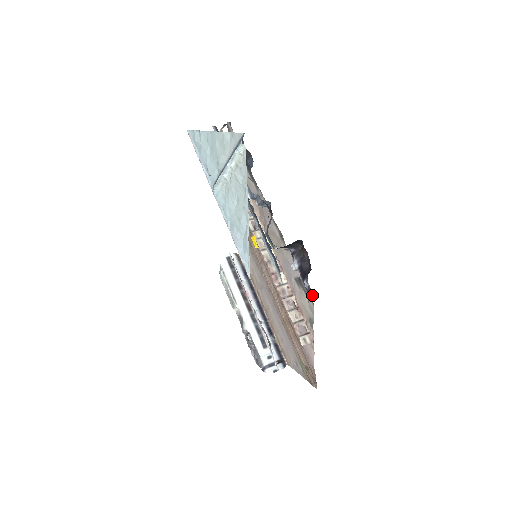
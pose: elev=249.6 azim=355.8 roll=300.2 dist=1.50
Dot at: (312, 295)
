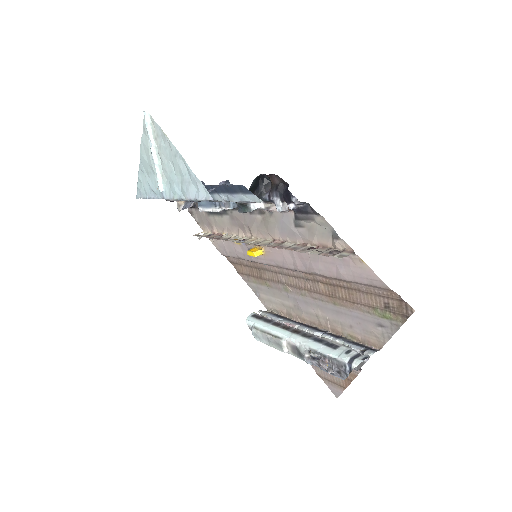
Dot at: (310, 207)
